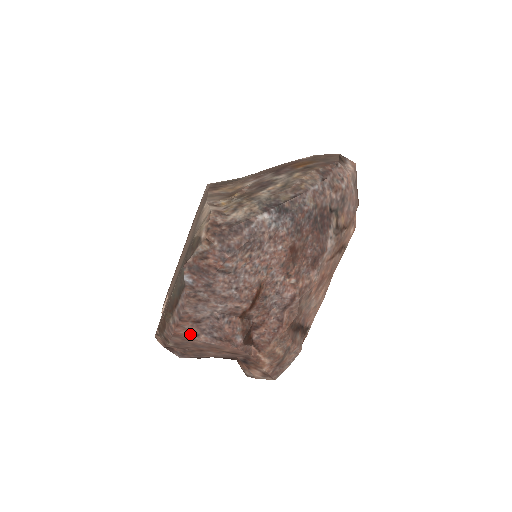
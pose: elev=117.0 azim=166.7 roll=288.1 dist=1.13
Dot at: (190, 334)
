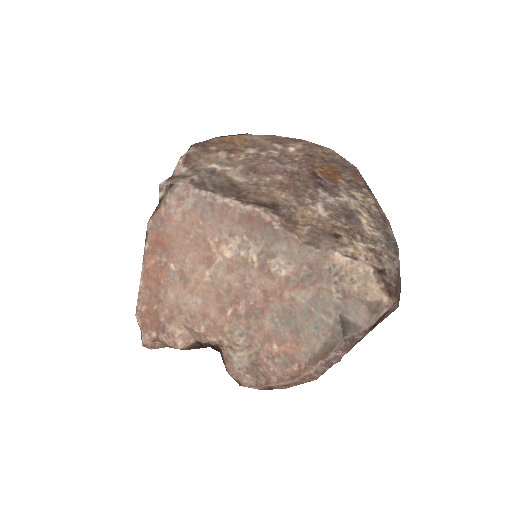
Dot at: occluded
